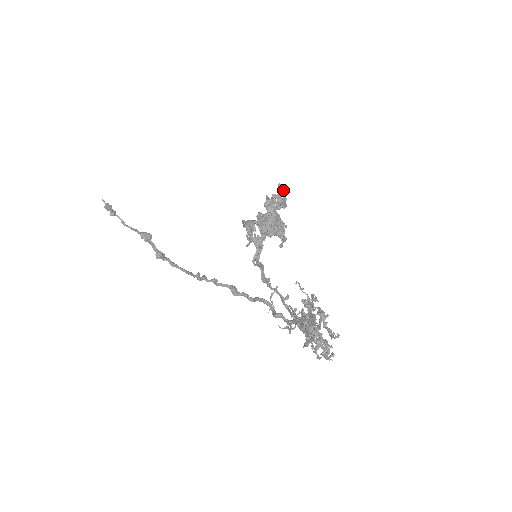
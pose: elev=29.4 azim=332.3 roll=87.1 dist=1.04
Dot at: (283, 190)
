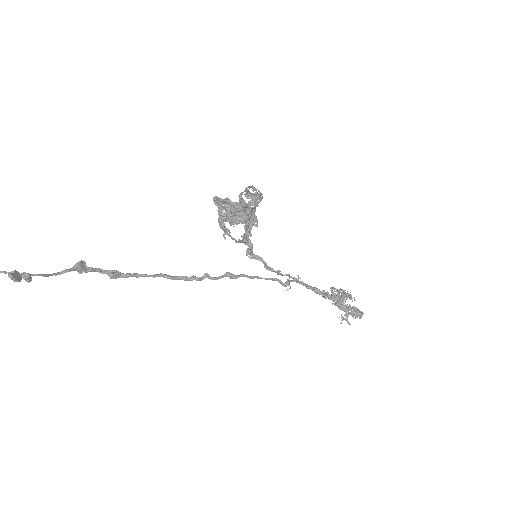
Dot at: occluded
